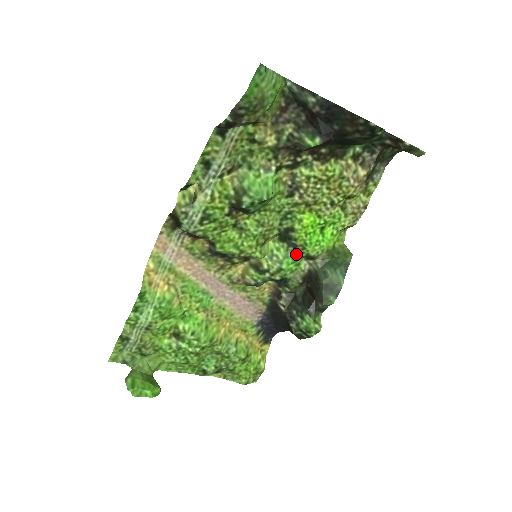
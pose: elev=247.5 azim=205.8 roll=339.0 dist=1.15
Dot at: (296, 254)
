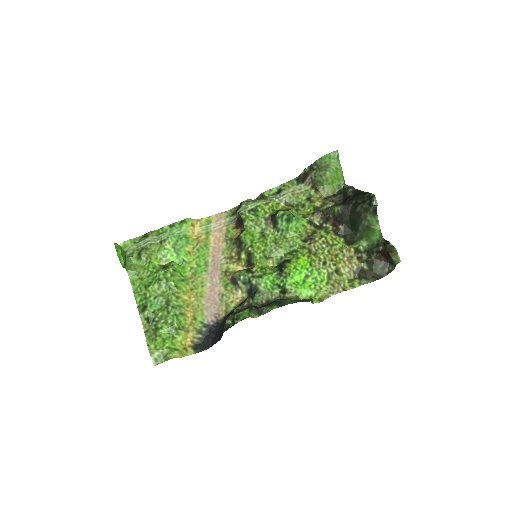
Dot at: (278, 280)
